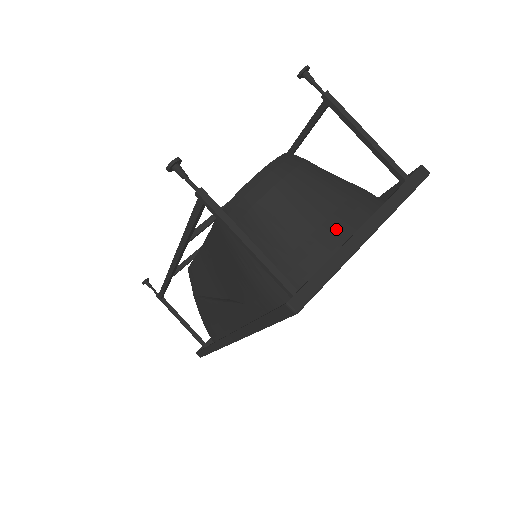
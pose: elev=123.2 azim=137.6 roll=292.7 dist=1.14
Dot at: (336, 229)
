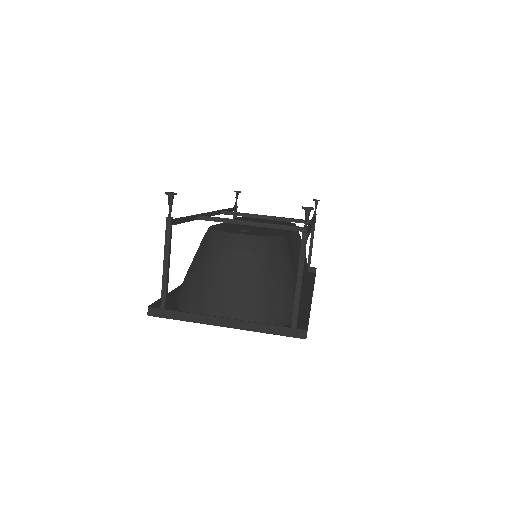
Dot at: (220, 304)
